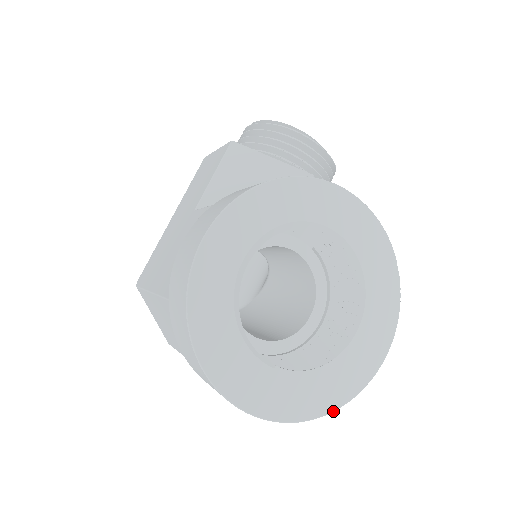
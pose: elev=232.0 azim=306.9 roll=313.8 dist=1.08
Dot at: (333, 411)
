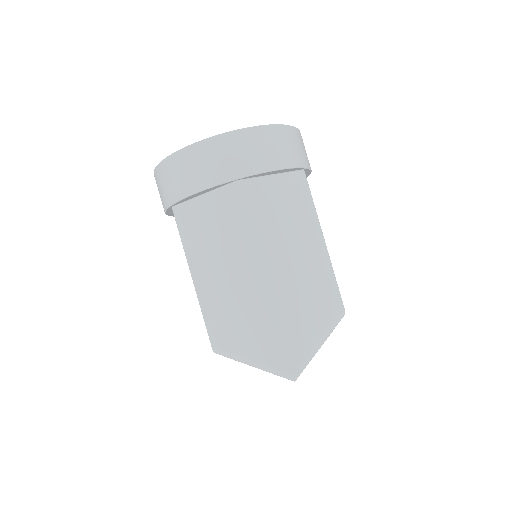
Dot at: (281, 125)
